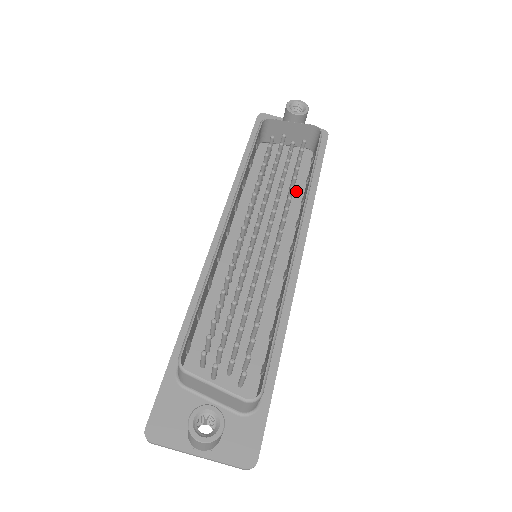
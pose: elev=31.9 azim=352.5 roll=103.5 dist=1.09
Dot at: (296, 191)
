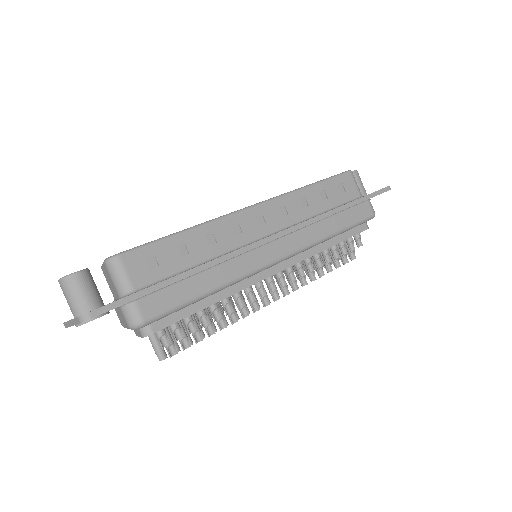
Dot at: occluded
